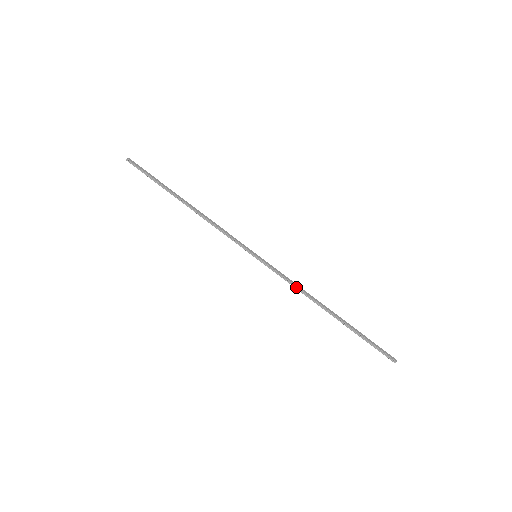
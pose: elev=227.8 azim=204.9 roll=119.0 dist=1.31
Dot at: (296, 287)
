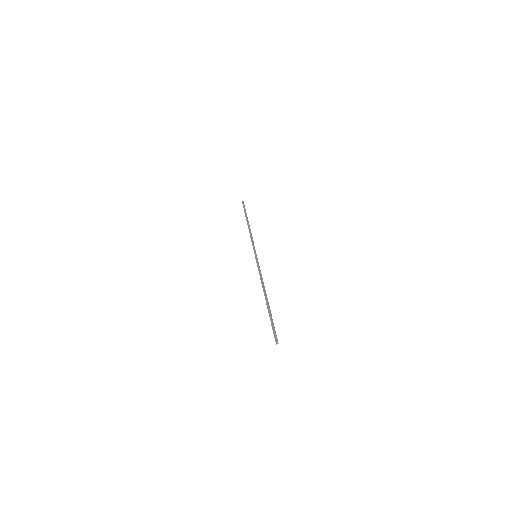
Dot at: (261, 277)
